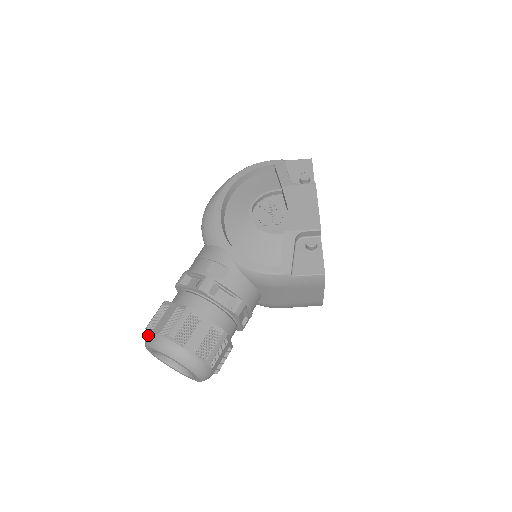
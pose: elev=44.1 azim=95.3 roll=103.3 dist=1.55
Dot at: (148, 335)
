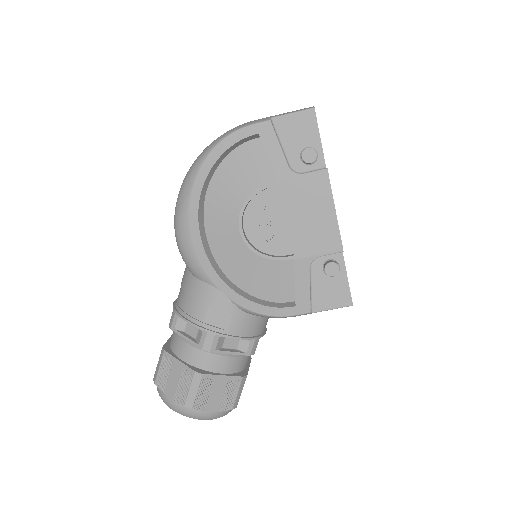
Dot at: (160, 394)
